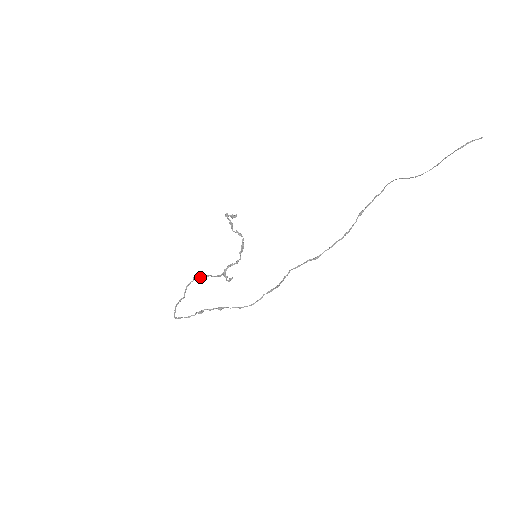
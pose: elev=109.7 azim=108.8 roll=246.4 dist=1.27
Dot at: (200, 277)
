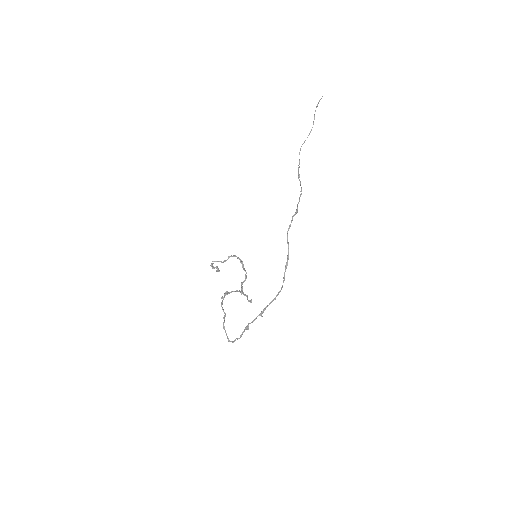
Dot at: (226, 294)
